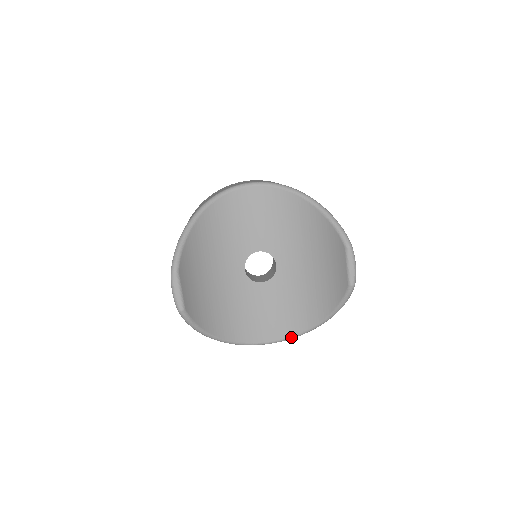
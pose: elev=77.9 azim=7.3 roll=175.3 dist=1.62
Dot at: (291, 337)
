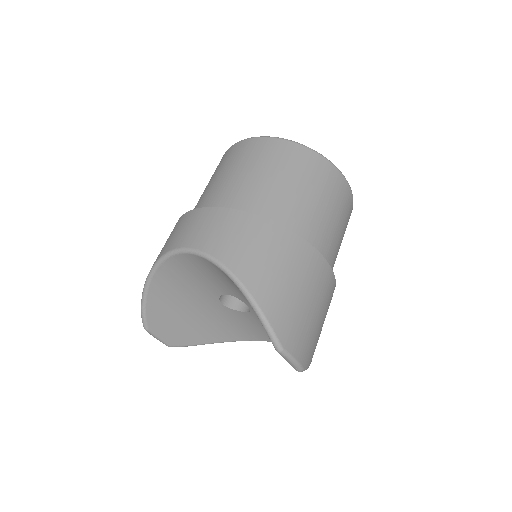
Dot at: occluded
